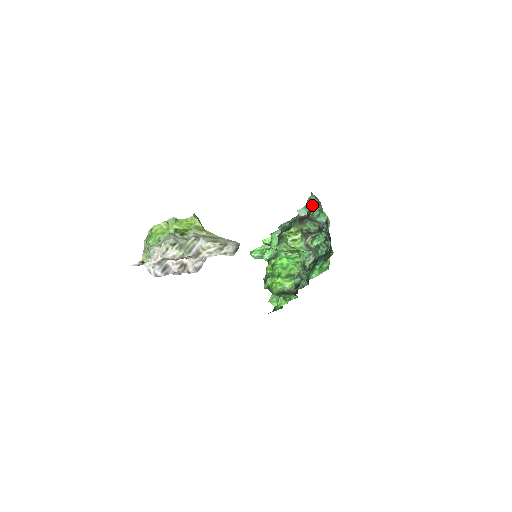
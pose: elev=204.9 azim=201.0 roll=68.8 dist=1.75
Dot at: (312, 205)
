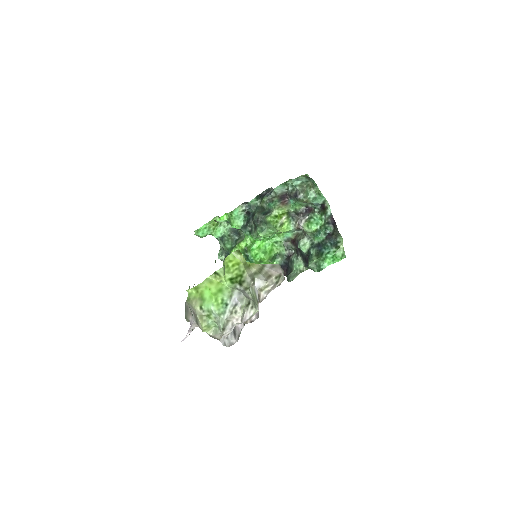
Dot at: (300, 185)
